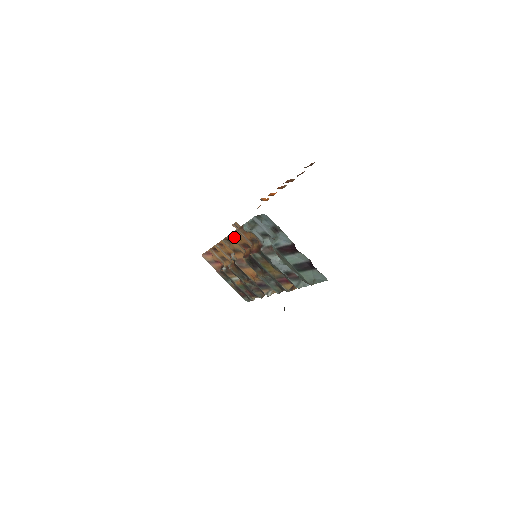
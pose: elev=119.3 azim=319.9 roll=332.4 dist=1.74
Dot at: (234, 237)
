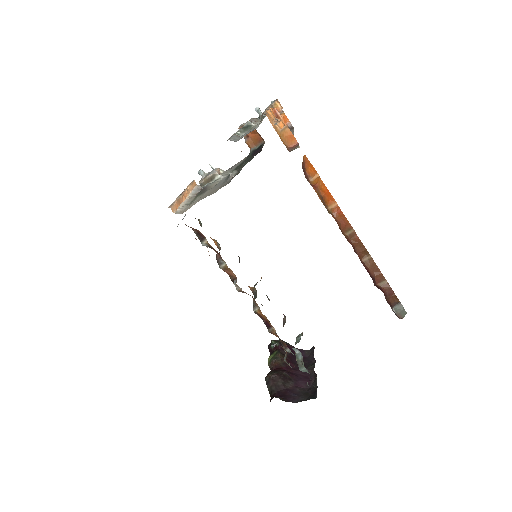
Dot at: occluded
